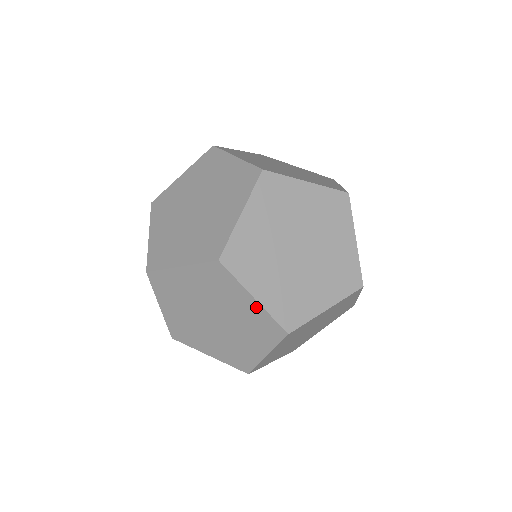
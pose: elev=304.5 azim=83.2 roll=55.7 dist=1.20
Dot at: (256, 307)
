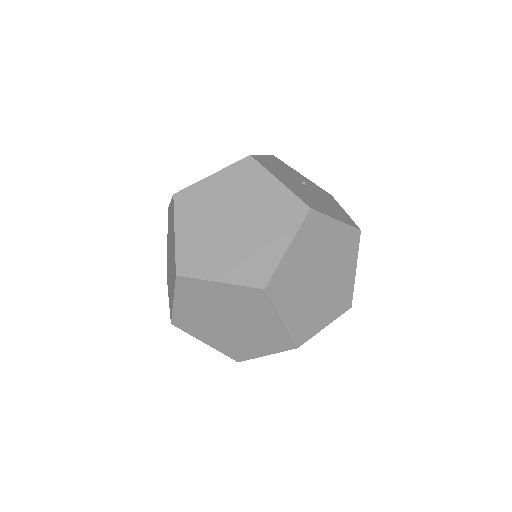
Dot at: occluded
